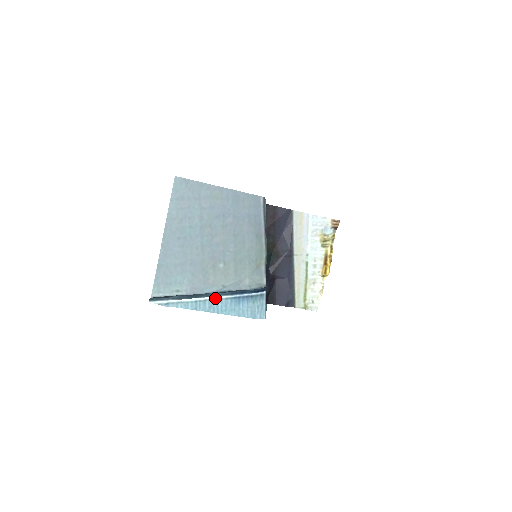
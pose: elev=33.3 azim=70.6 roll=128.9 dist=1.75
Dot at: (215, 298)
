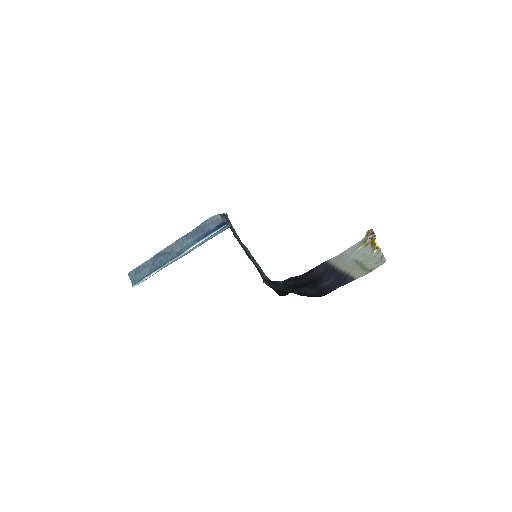
Dot at: (185, 253)
